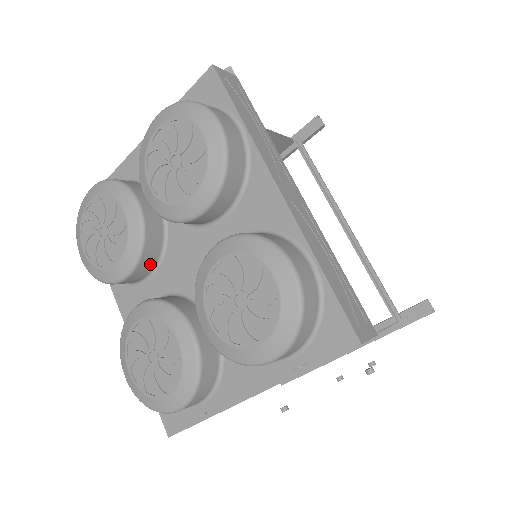
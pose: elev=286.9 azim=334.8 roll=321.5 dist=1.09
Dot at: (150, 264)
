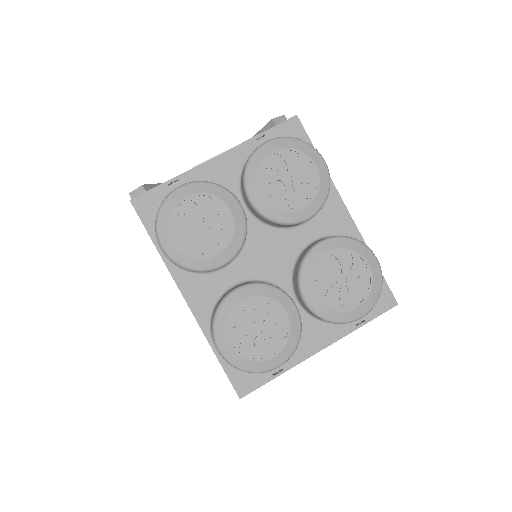
Dot at: occluded
